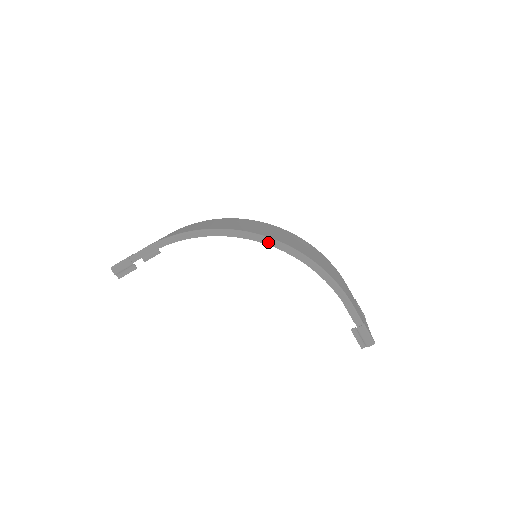
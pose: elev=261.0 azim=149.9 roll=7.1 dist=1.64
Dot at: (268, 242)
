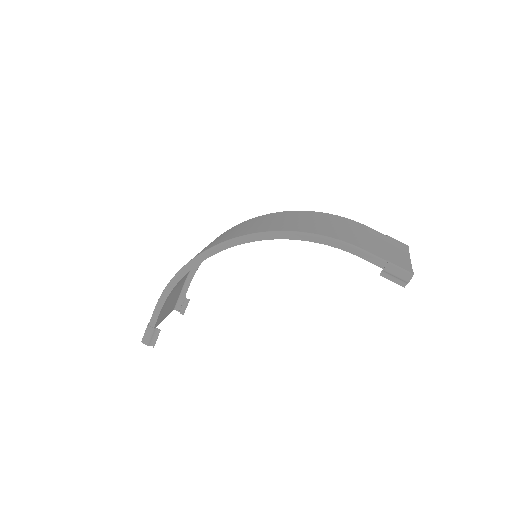
Dot at: (244, 241)
